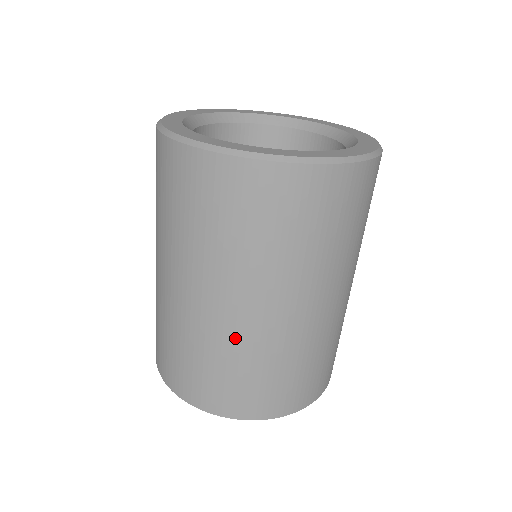
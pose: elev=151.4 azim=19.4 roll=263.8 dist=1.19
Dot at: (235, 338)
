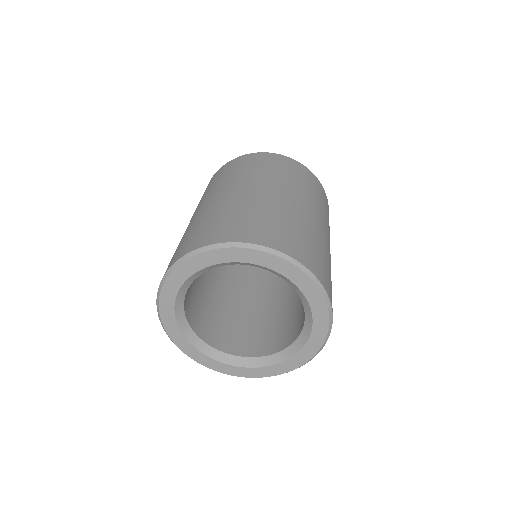
Dot at: occluded
